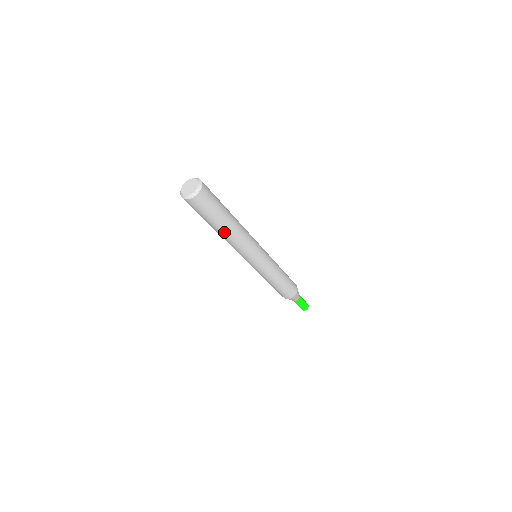
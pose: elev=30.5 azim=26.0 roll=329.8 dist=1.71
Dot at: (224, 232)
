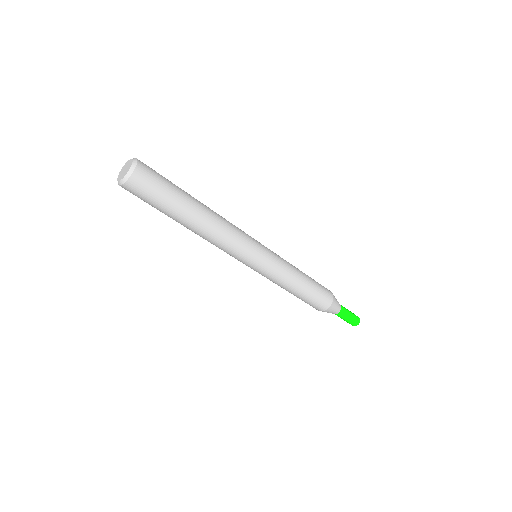
Dot at: (195, 220)
